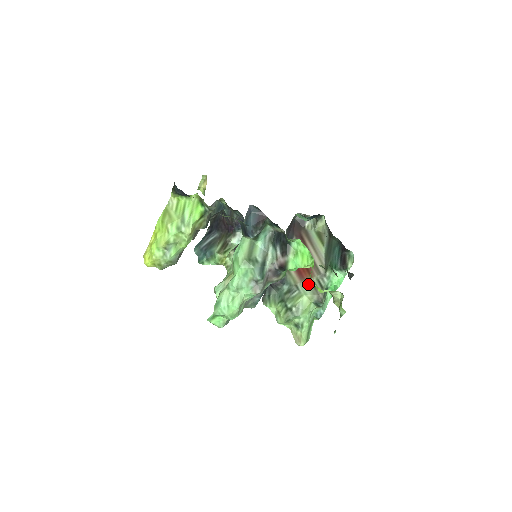
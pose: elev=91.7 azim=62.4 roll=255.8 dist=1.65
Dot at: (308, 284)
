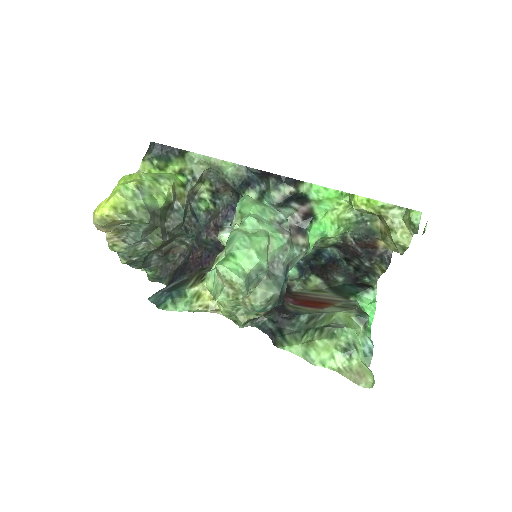
Dot at: (334, 308)
